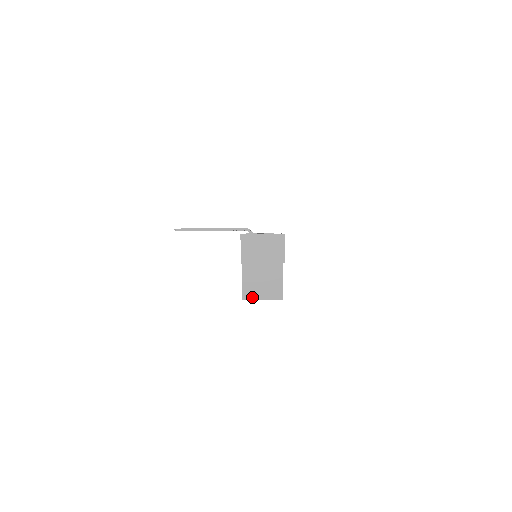
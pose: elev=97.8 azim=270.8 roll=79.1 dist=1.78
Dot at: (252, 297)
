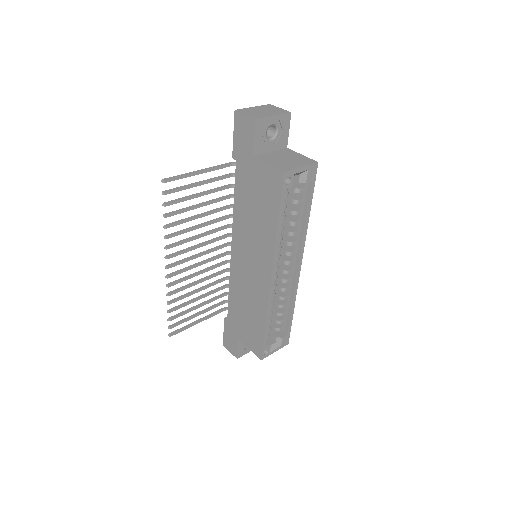
Dot at: (290, 168)
